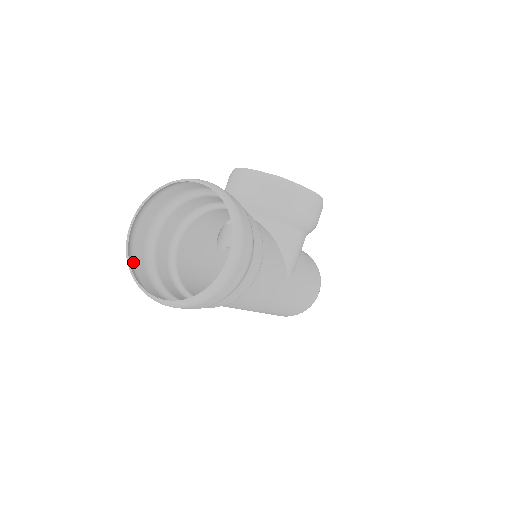
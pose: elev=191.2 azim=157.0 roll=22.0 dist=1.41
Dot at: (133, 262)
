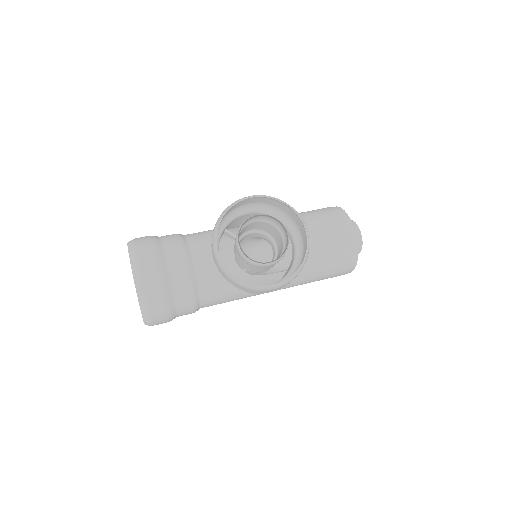
Dot at: occluded
